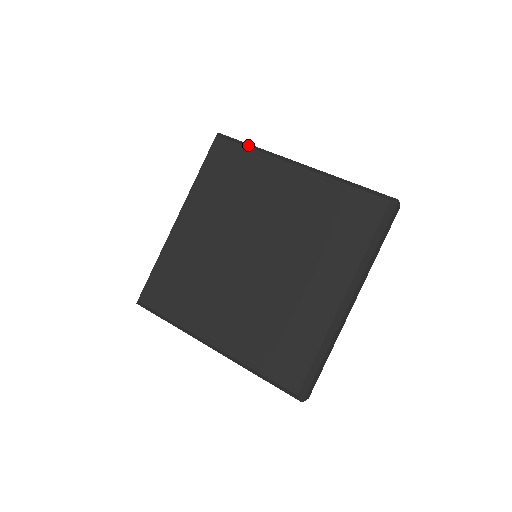
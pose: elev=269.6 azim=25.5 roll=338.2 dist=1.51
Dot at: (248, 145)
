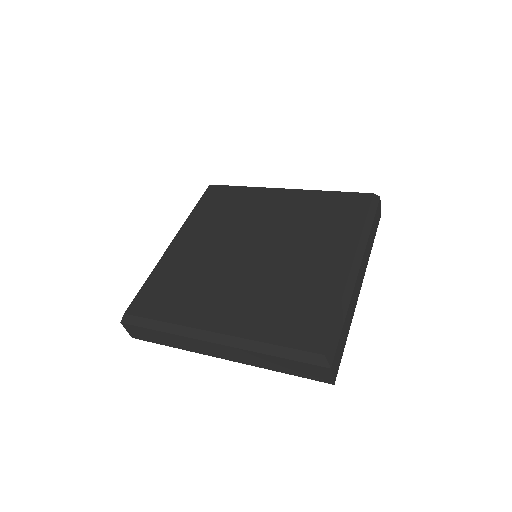
Dot at: occluded
